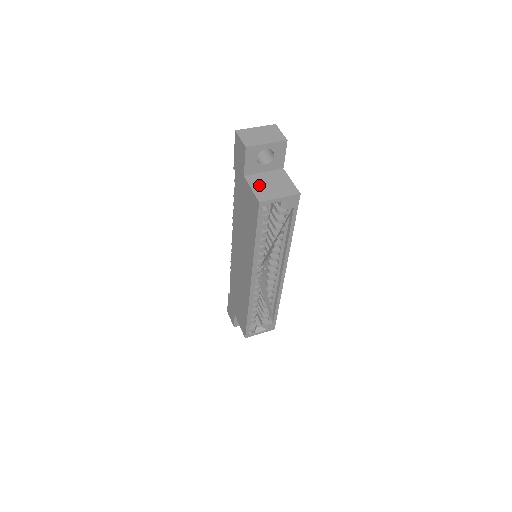
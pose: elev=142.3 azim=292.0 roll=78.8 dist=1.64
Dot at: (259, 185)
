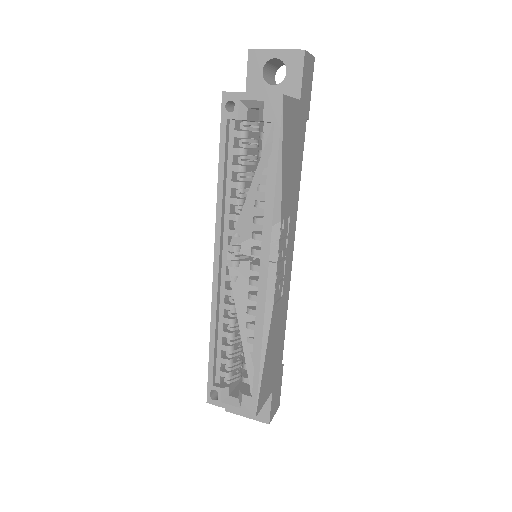
Dot at: occluded
